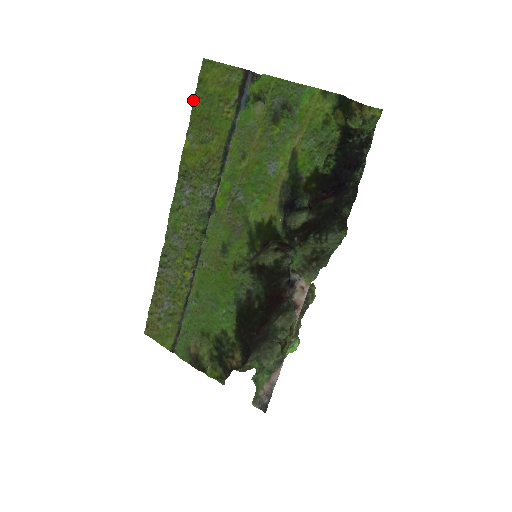
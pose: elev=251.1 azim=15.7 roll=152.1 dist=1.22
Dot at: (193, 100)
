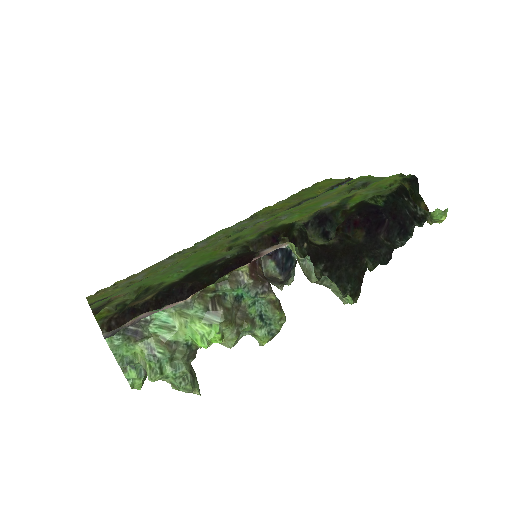
Dot at: (301, 190)
